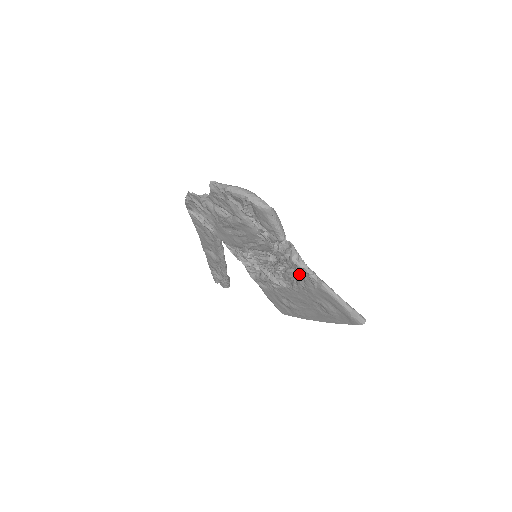
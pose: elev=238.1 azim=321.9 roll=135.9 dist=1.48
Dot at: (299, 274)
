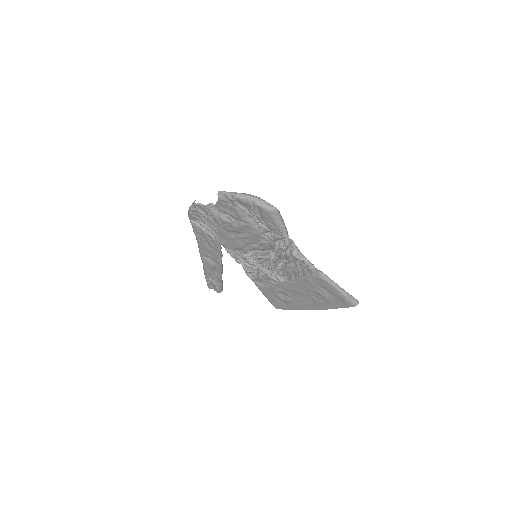
Dot at: (299, 267)
